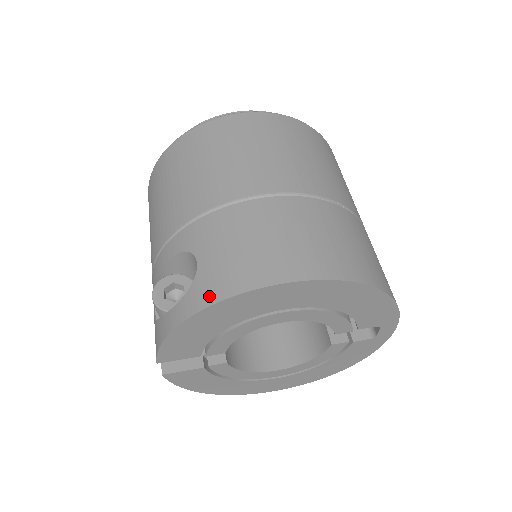
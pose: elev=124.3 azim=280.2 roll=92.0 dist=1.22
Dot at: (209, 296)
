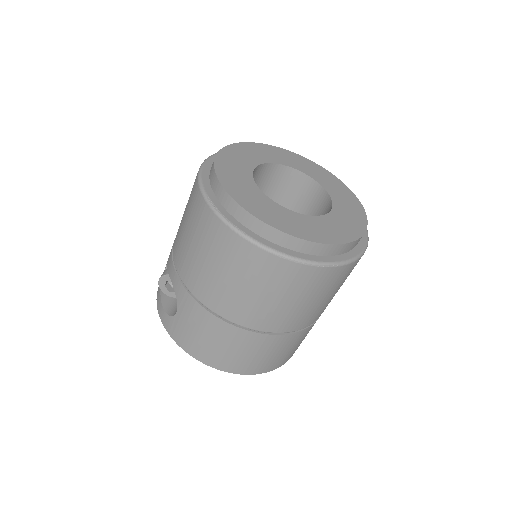
Dot at: (172, 333)
